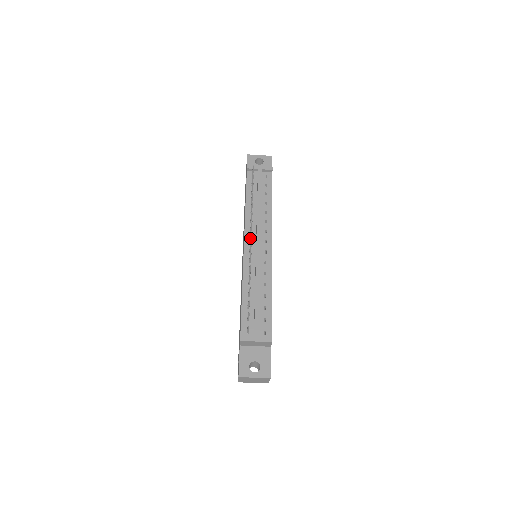
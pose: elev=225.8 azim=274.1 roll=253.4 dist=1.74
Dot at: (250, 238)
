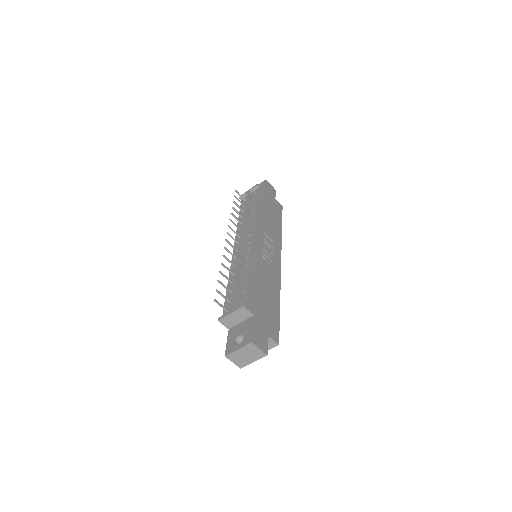
Dot at: (234, 240)
